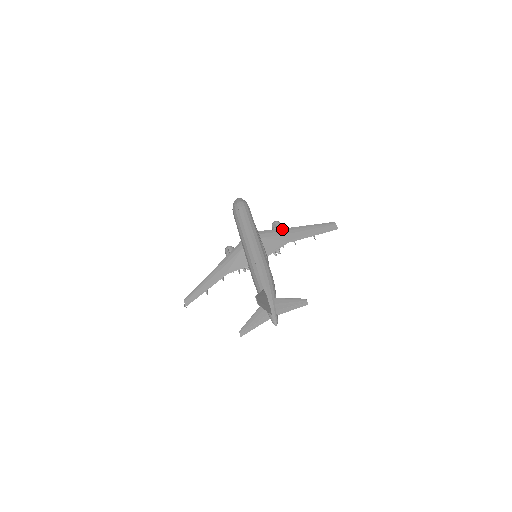
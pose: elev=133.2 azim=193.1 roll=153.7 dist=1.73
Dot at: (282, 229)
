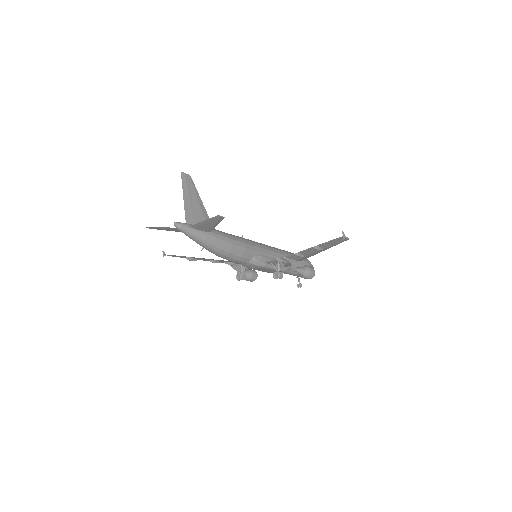
Dot at: occluded
